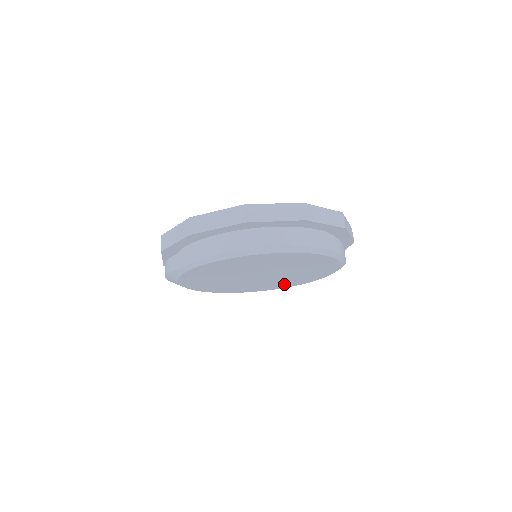
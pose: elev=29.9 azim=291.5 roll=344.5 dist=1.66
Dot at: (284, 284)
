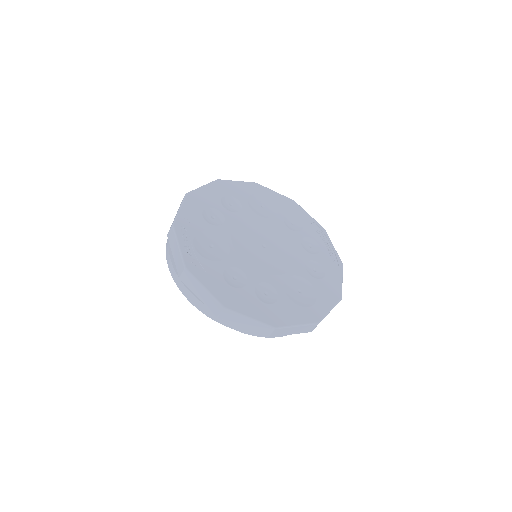
Dot at: occluded
